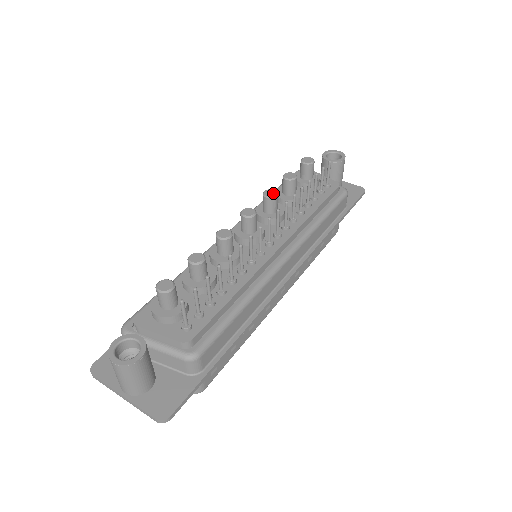
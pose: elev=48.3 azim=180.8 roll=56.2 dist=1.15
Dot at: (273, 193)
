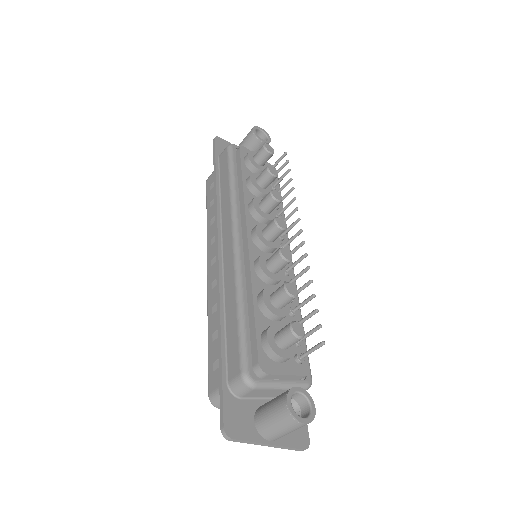
Dot at: (280, 196)
